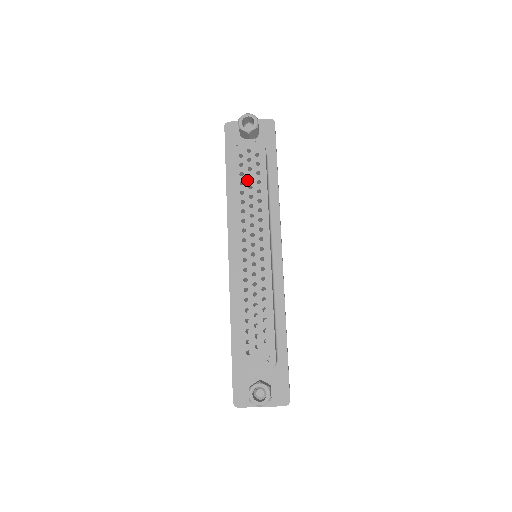
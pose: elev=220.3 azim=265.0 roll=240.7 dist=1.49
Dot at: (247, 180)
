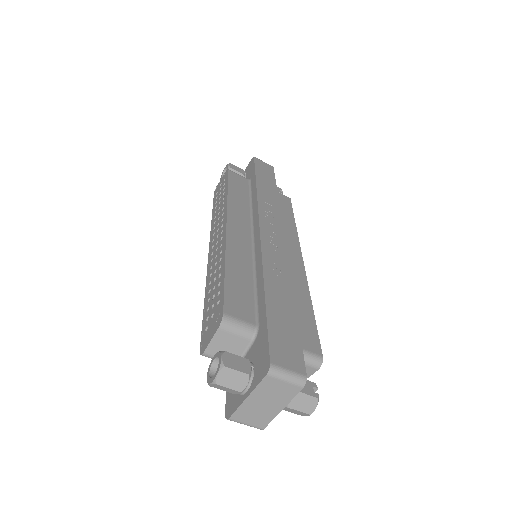
Dot at: (218, 201)
